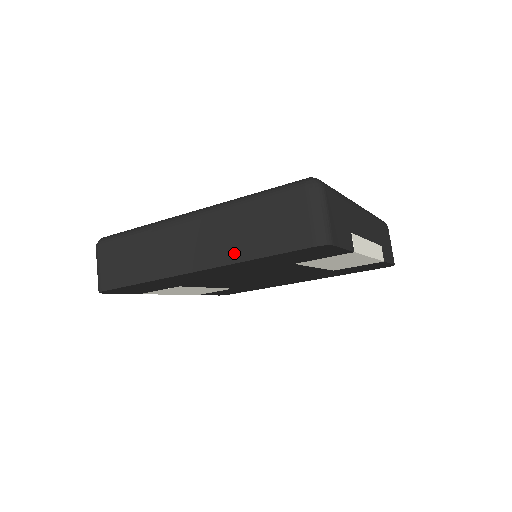
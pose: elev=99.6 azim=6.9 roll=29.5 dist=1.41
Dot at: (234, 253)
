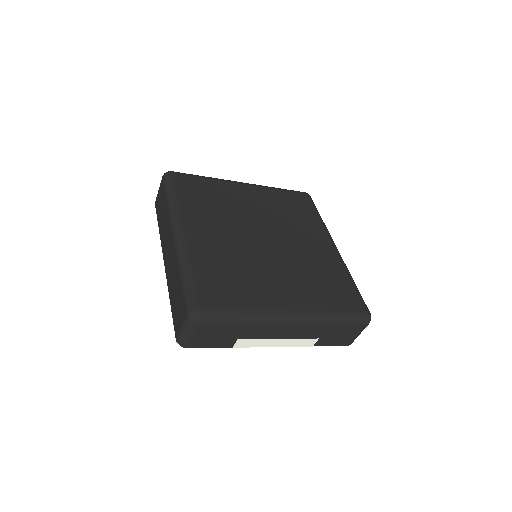
Dot at: (170, 285)
